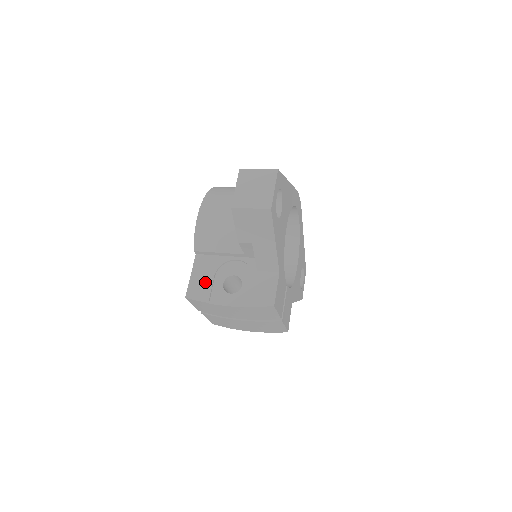
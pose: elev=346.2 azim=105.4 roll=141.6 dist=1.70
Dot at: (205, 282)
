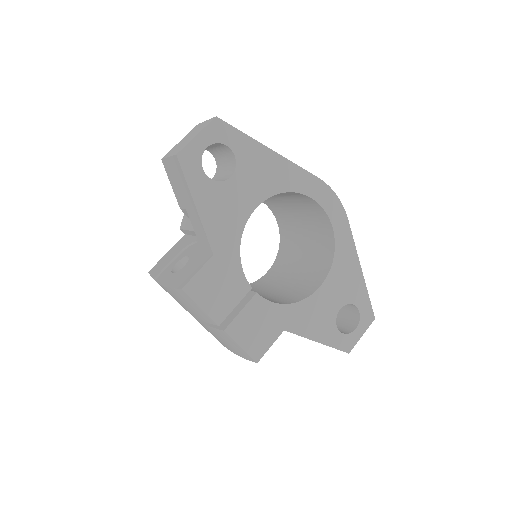
Dot at: (168, 259)
